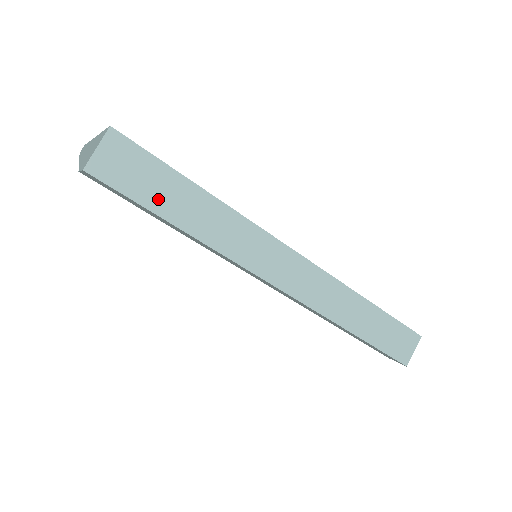
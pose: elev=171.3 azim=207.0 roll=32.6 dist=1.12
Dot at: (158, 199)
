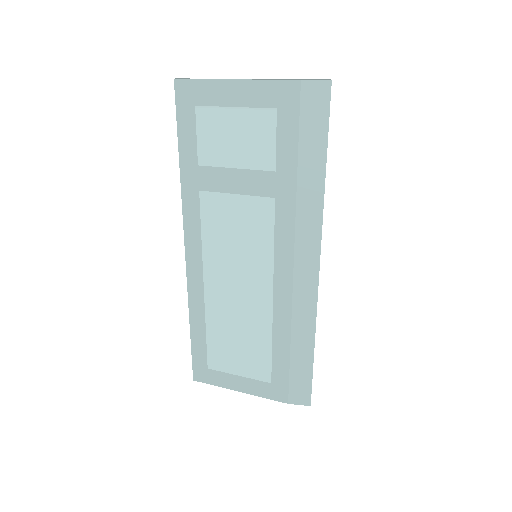
Dot at: occluded
